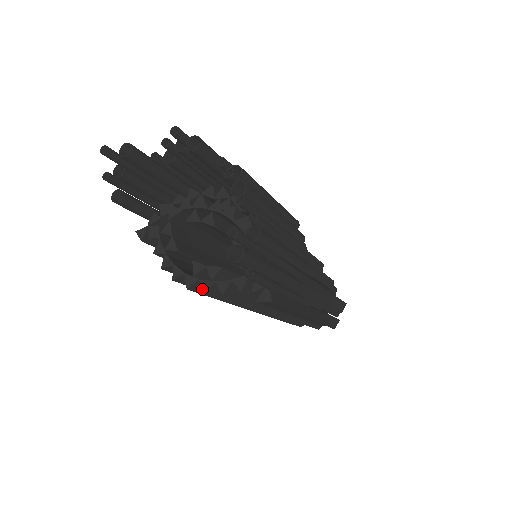
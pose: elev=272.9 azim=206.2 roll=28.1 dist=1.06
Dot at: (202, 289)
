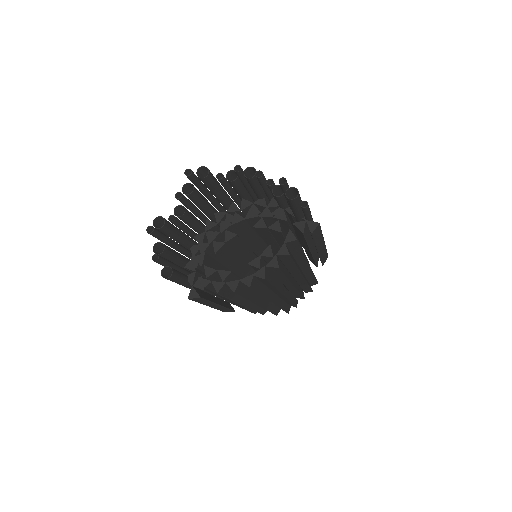
Dot at: (274, 267)
